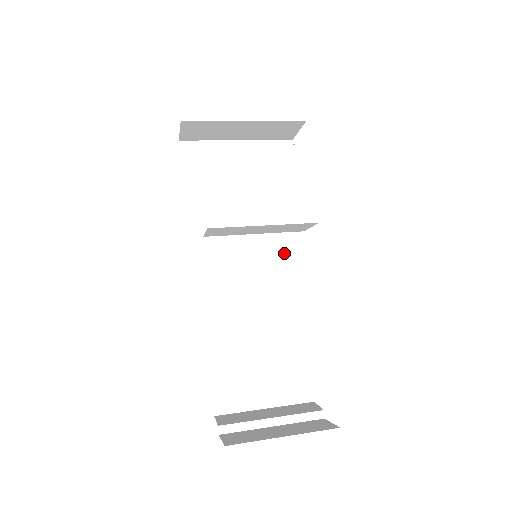
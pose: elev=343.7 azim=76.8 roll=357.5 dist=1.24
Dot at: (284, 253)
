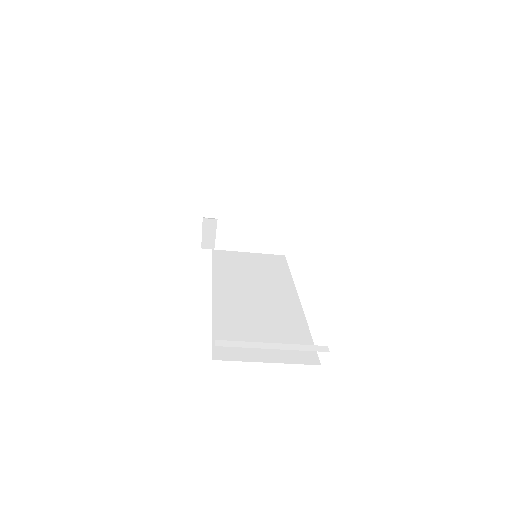
Dot at: (282, 282)
